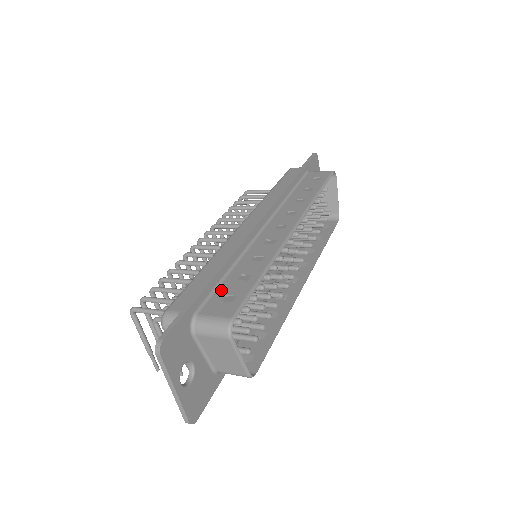
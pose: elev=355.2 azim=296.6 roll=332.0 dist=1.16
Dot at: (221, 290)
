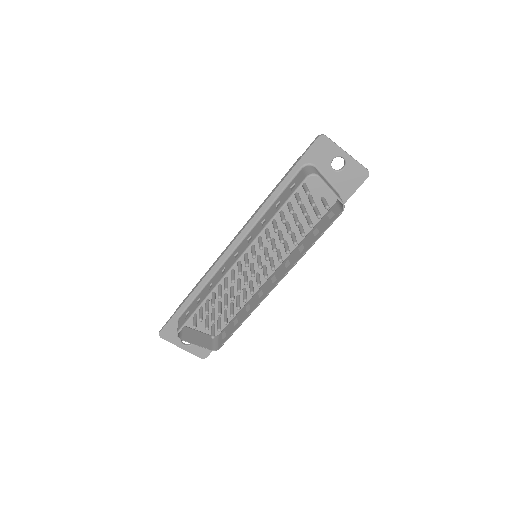
Dot at: (191, 305)
